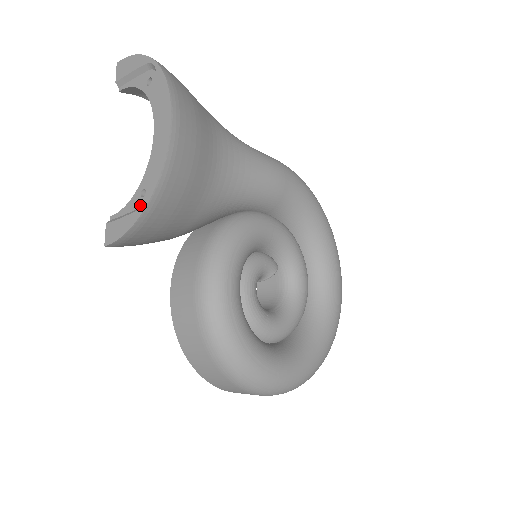
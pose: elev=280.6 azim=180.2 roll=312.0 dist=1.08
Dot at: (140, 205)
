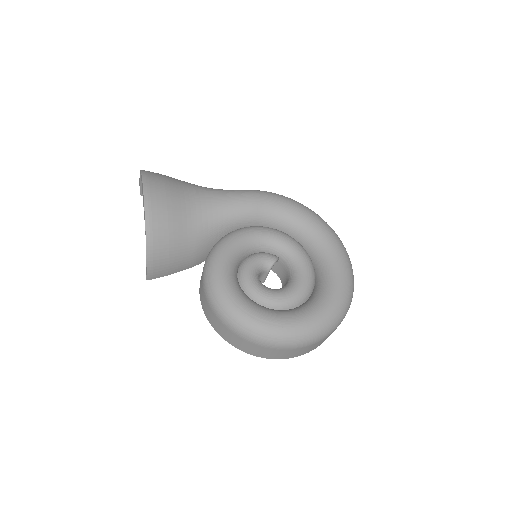
Dot at: occluded
